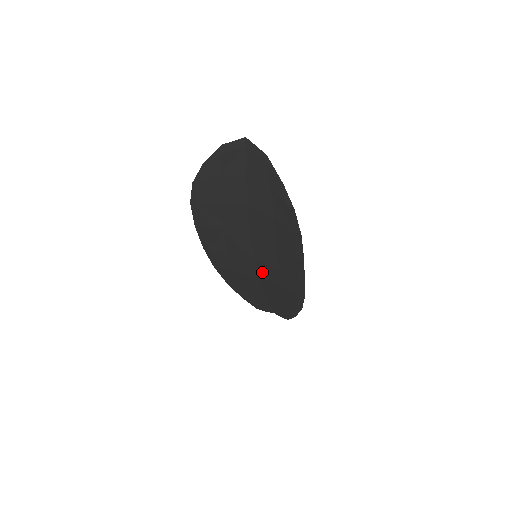
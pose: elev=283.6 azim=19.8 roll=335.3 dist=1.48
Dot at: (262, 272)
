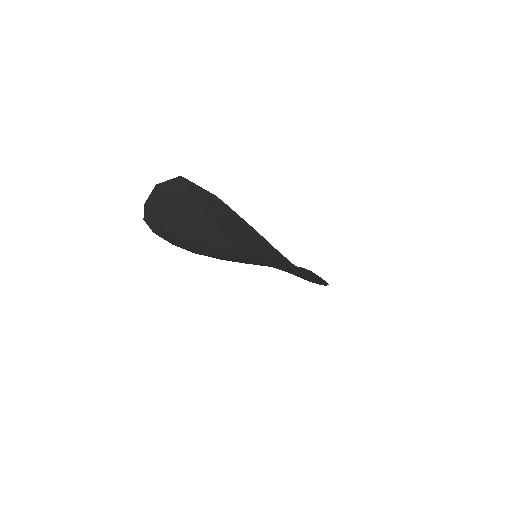
Dot at: occluded
